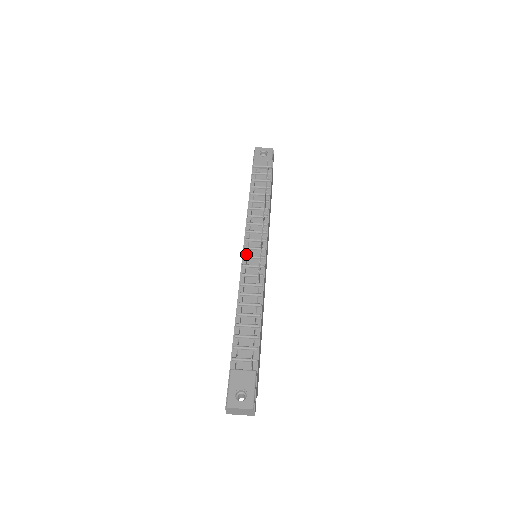
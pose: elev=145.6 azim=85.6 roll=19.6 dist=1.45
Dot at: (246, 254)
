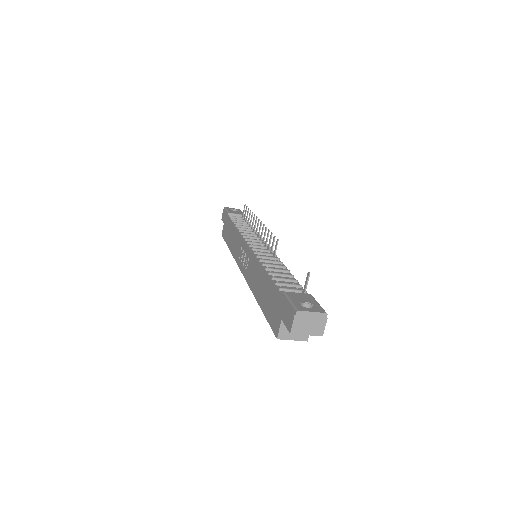
Dot at: (251, 245)
